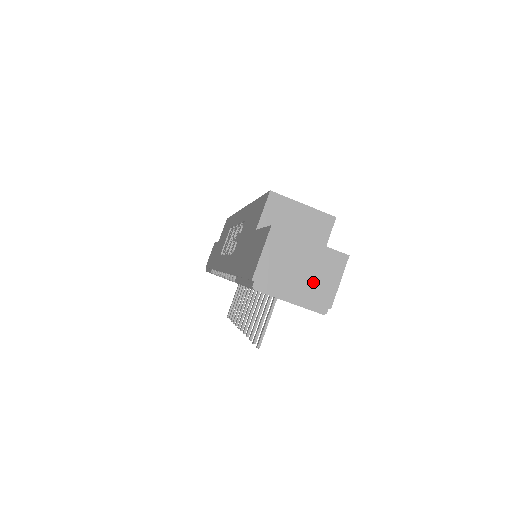
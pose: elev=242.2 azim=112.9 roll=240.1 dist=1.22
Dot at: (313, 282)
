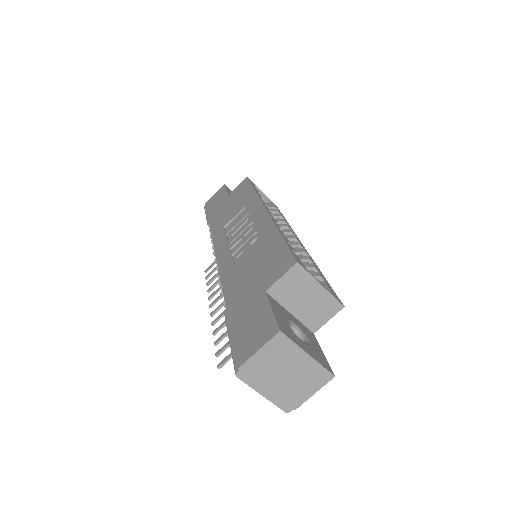
Dot at: (291, 386)
